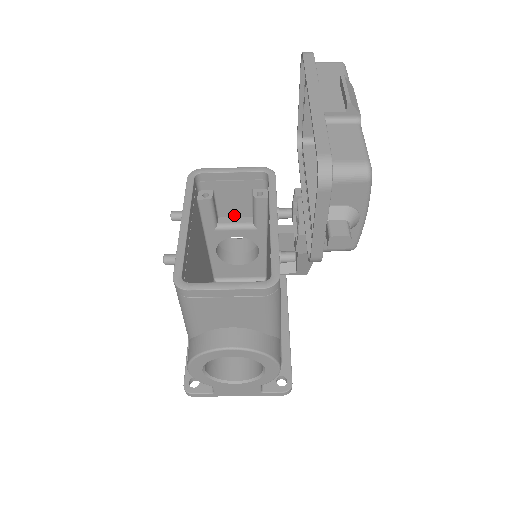
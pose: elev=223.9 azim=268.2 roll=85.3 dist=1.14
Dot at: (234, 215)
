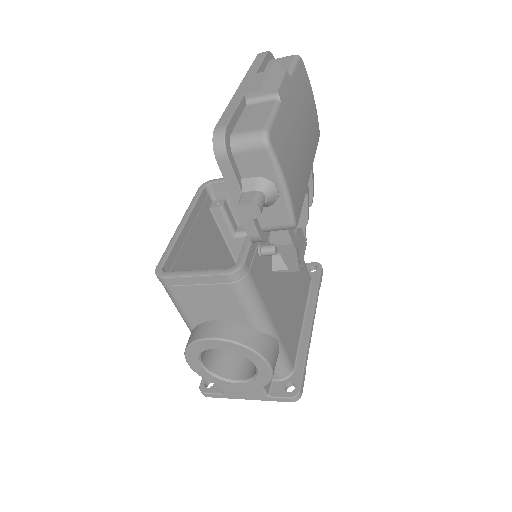
Dot at: occluded
